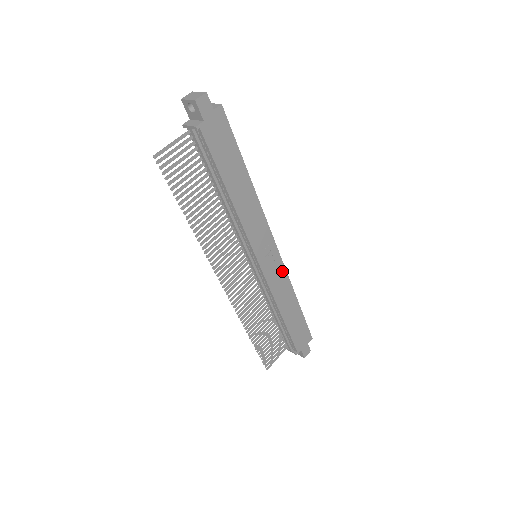
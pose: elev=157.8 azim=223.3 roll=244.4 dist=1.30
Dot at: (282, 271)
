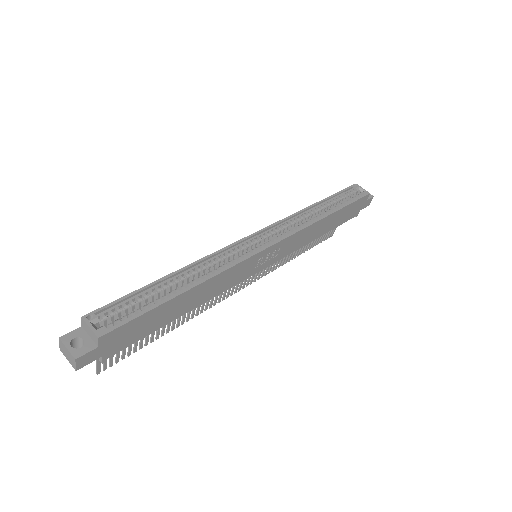
Dot at: (294, 237)
